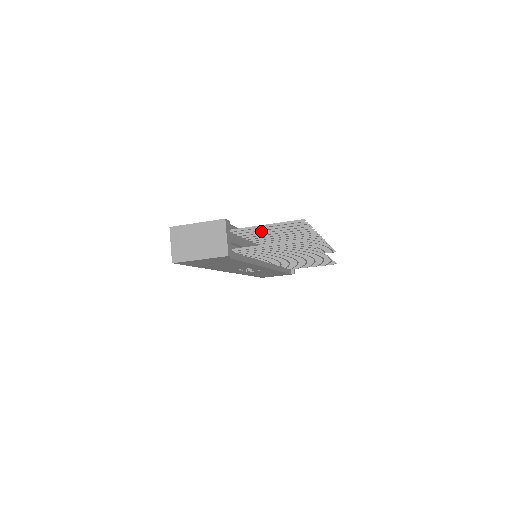
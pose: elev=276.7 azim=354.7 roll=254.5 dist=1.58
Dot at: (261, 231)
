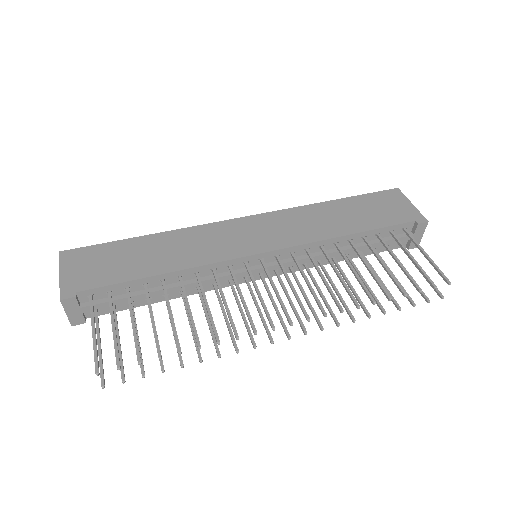
Dot at: occluded
